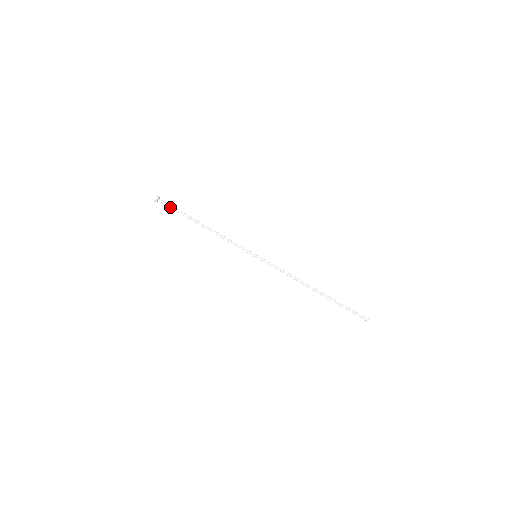
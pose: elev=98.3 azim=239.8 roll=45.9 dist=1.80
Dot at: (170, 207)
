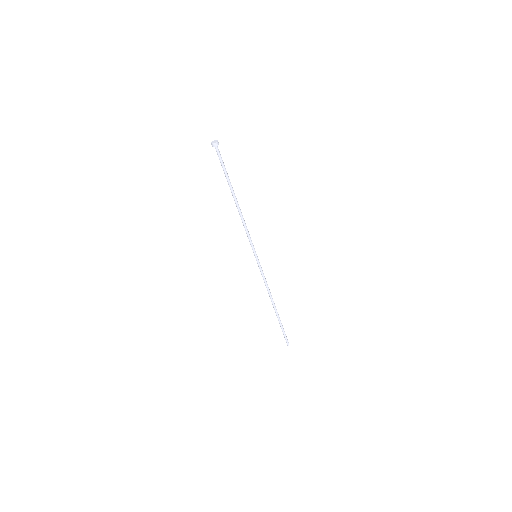
Dot at: (221, 162)
